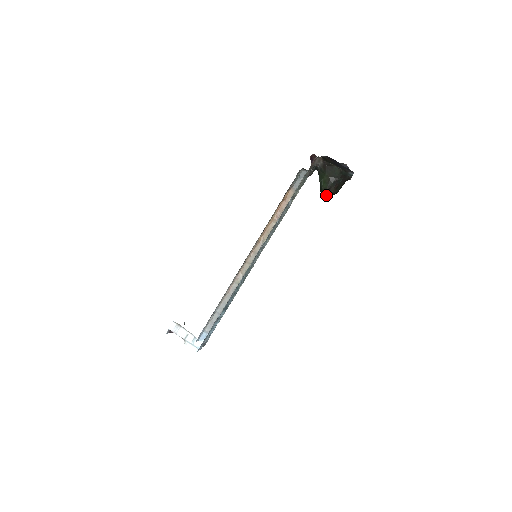
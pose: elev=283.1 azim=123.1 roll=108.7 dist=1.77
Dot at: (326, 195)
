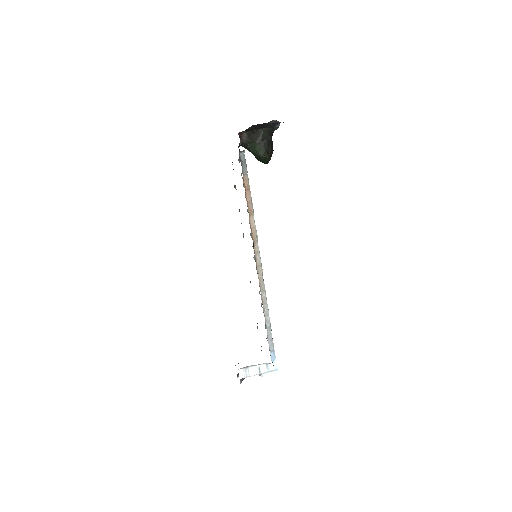
Dot at: (268, 160)
